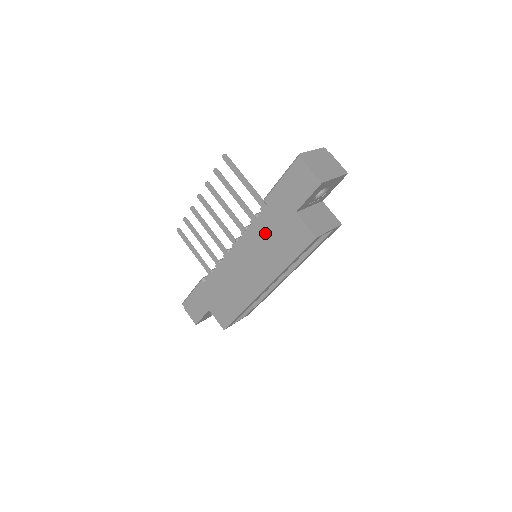
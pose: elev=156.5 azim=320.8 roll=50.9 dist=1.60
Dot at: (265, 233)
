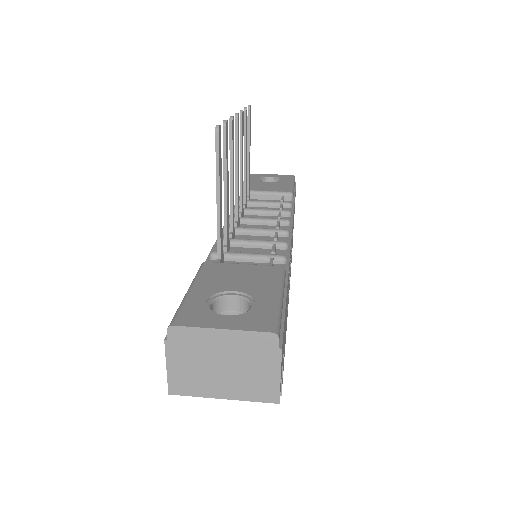
Dot at: occluded
